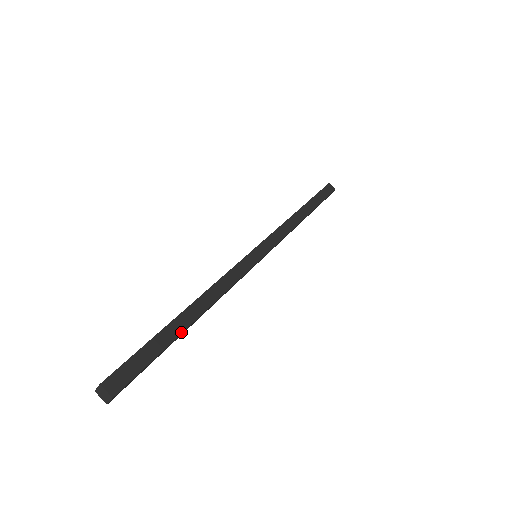
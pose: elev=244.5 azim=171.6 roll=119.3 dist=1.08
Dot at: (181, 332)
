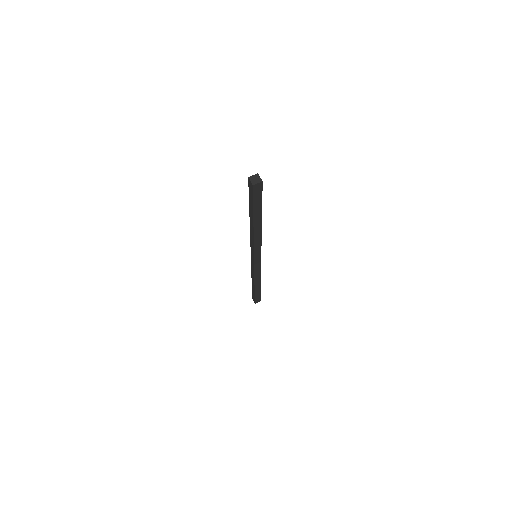
Dot at: occluded
